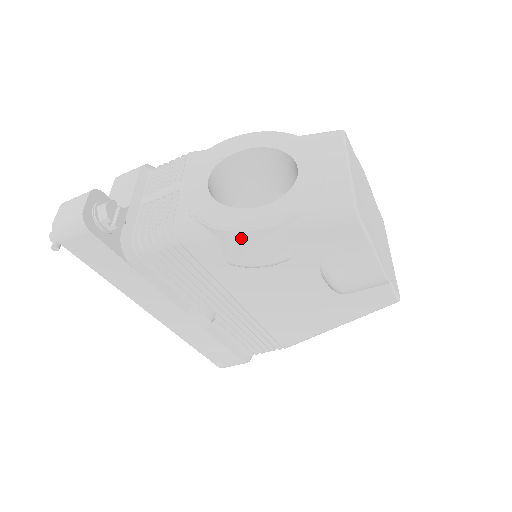
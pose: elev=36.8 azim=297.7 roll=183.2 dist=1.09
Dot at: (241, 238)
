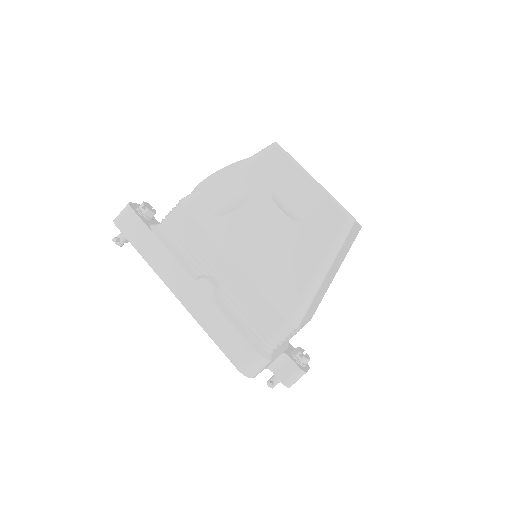
Dot at: (212, 181)
